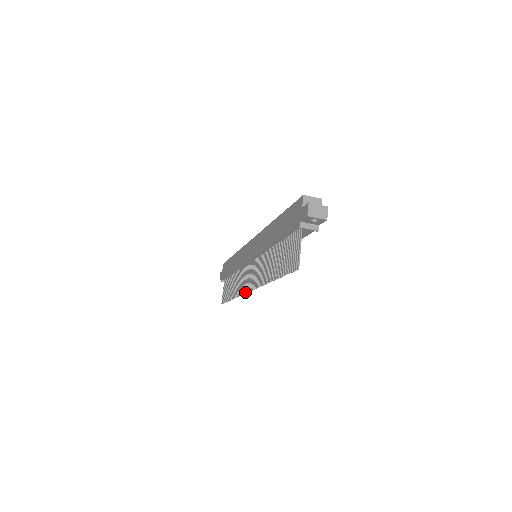
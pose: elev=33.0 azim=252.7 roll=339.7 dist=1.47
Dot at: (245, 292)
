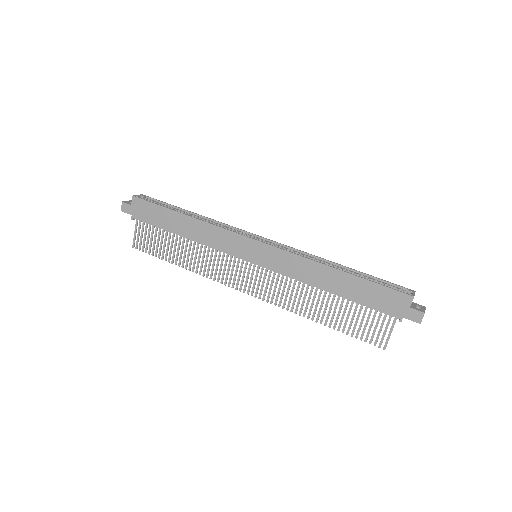
Dot at: occluded
